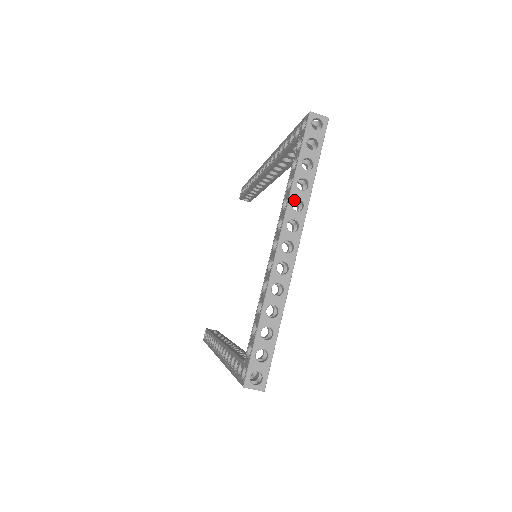
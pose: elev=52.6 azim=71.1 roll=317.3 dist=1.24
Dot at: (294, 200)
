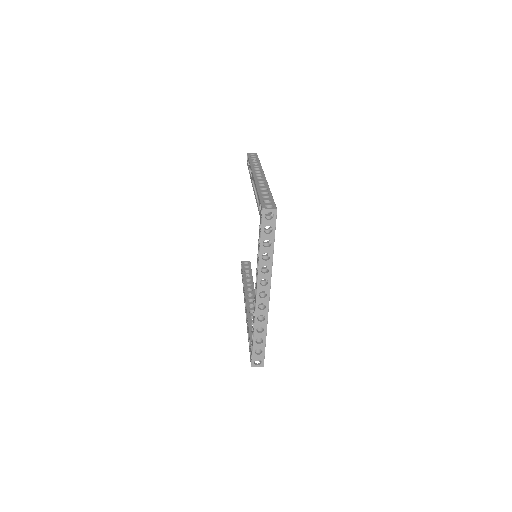
Dot at: occluded
